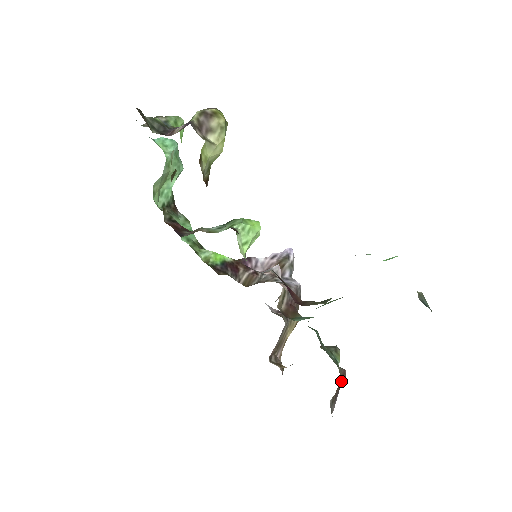
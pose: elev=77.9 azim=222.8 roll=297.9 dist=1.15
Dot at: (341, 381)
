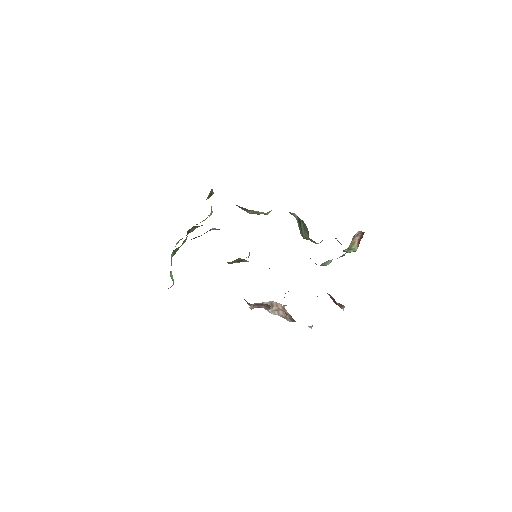
Dot at: occluded
